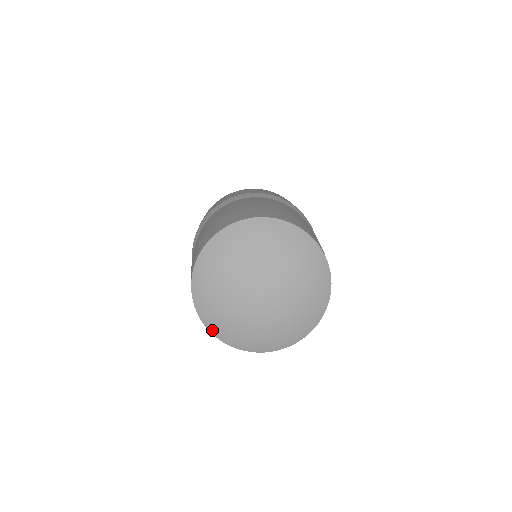
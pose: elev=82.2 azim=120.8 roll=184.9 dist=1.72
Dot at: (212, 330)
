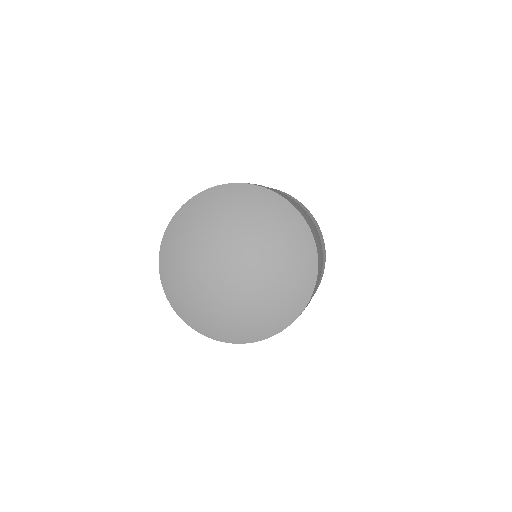
Dot at: (178, 311)
